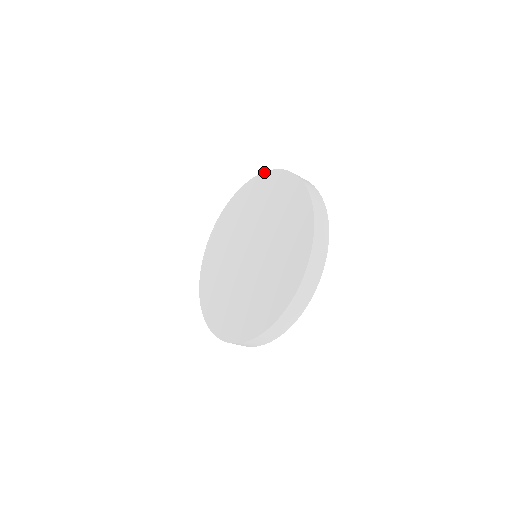
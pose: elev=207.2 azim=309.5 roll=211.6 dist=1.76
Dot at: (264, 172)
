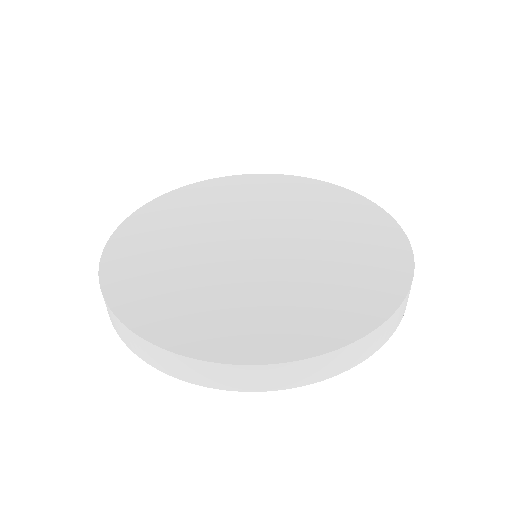
Dot at: occluded
